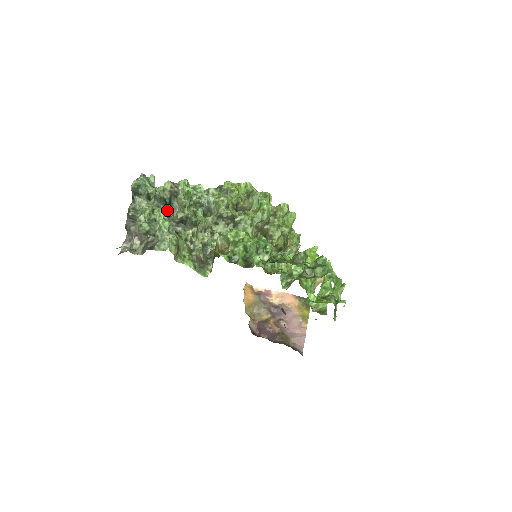
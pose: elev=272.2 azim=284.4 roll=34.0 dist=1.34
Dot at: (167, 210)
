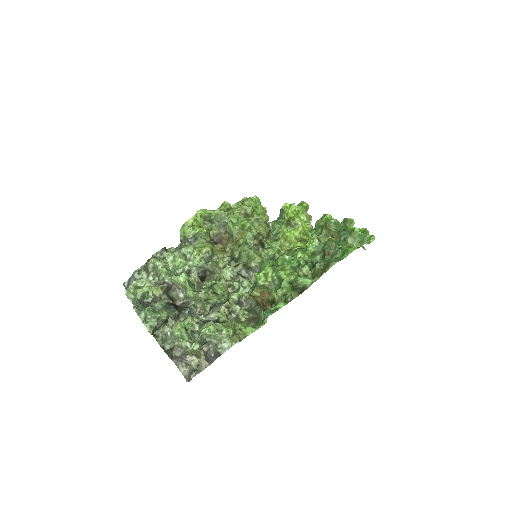
Dot at: (181, 309)
